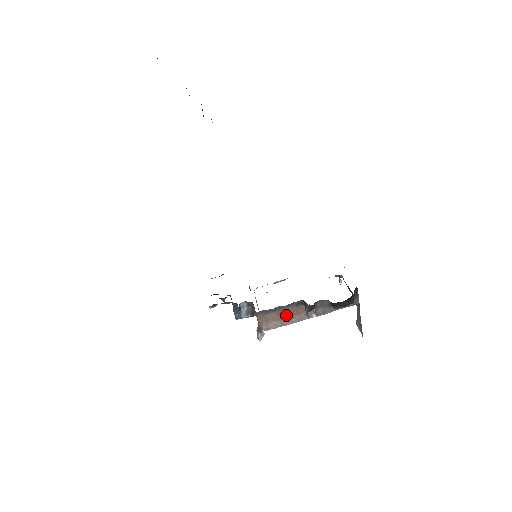
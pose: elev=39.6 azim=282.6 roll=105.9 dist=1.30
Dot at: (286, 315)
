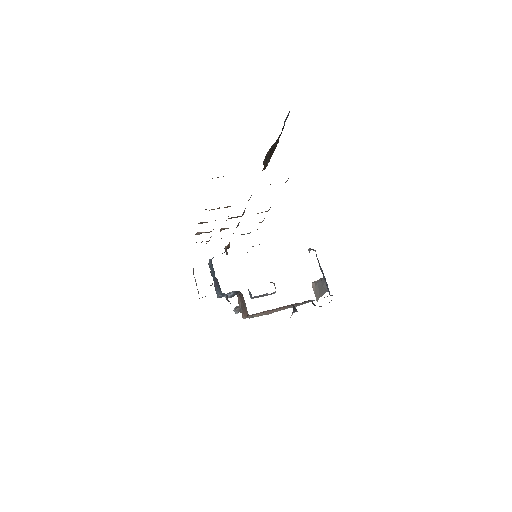
Dot at: (272, 310)
